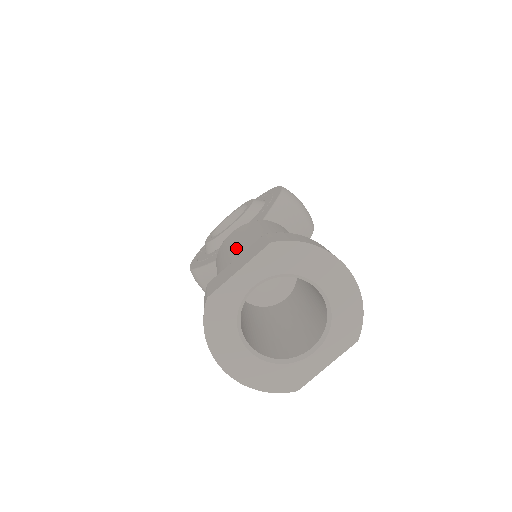
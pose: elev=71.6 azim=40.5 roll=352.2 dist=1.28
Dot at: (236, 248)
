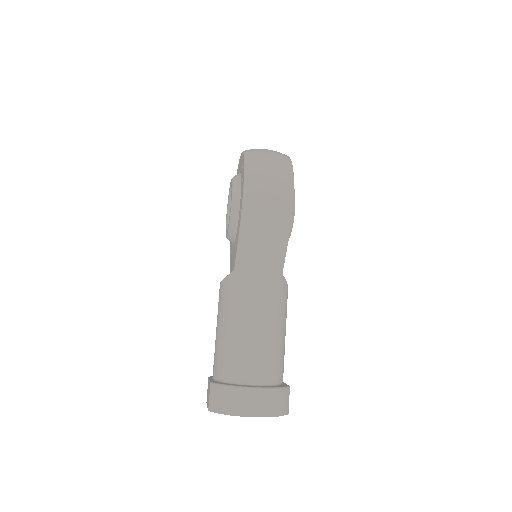
Dot at: (215, 343)
